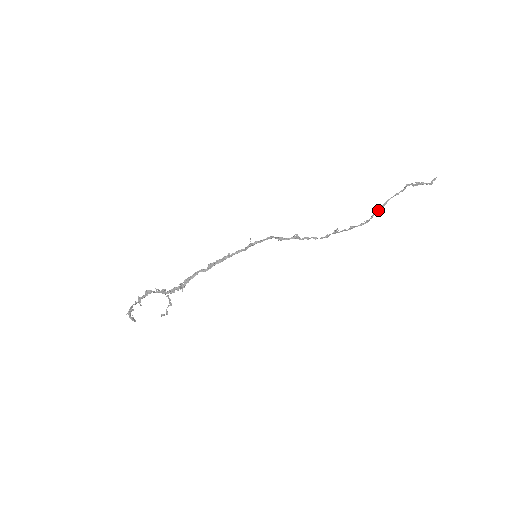
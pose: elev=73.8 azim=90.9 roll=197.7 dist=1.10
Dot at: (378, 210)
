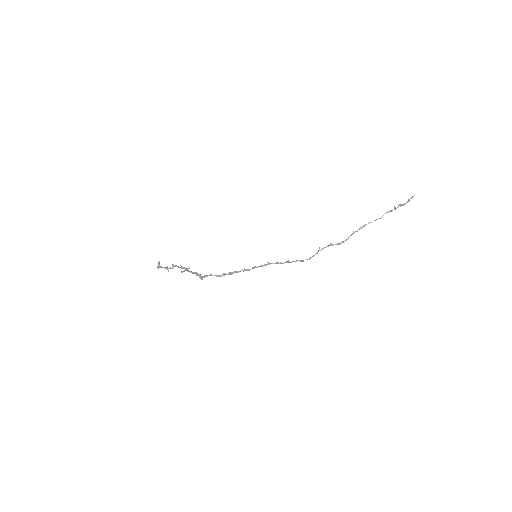
Dot at: occluded
